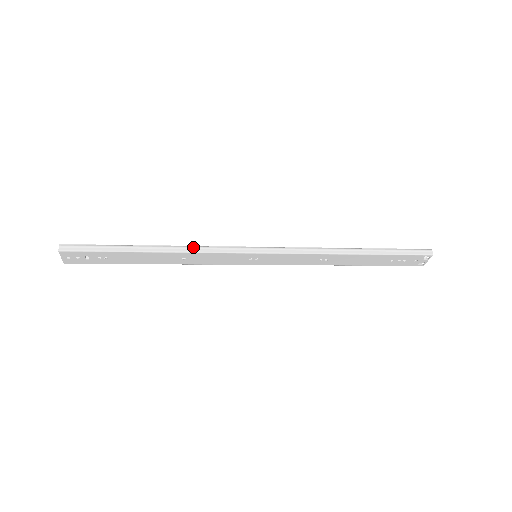
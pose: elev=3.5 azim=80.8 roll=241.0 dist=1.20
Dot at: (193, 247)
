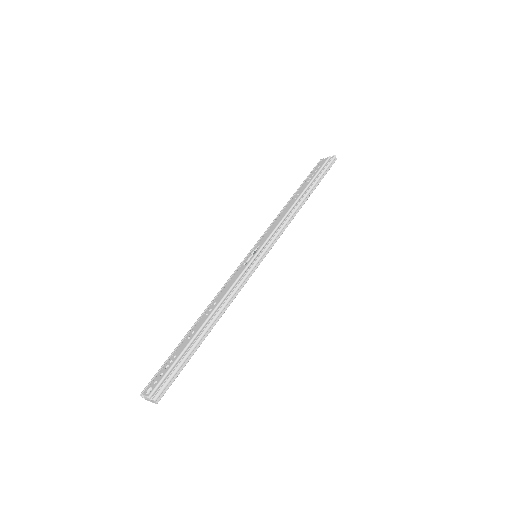
Dot at: (231, 297)
